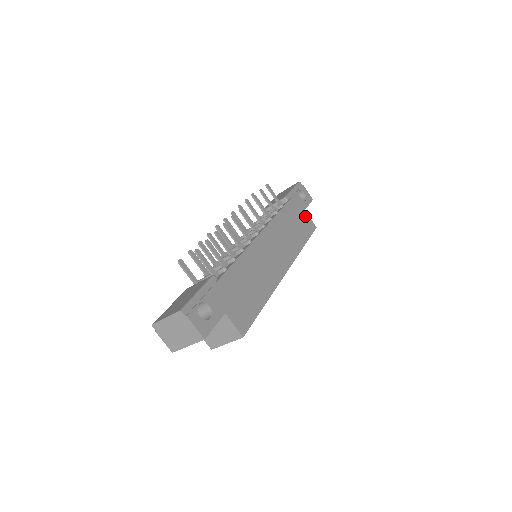
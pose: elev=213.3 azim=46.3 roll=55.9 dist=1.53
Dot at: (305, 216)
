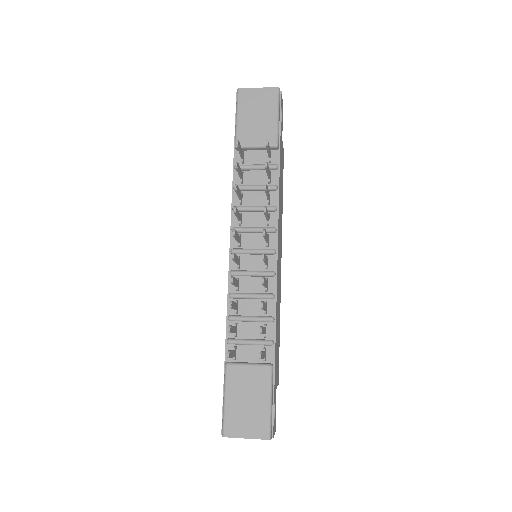
Dot at: (282, 150)
